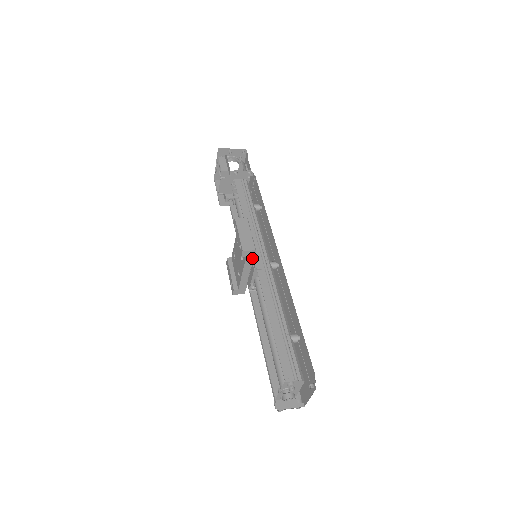
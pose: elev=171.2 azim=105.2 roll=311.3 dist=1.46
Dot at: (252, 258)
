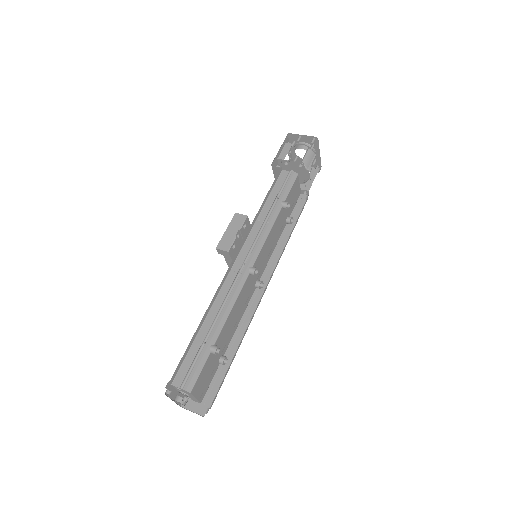
Dot at: (229, 258)
